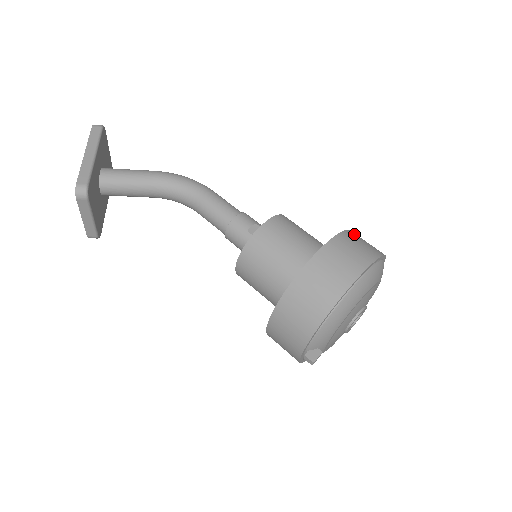
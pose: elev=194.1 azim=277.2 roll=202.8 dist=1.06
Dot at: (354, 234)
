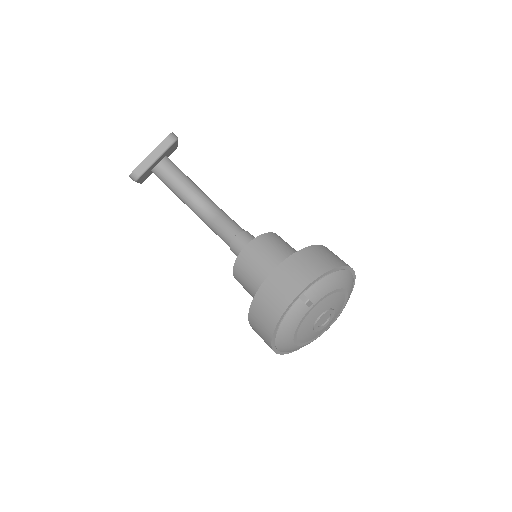
Dot at: occluded
